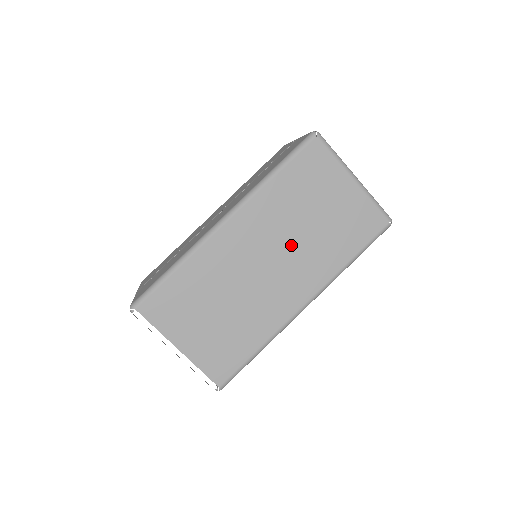
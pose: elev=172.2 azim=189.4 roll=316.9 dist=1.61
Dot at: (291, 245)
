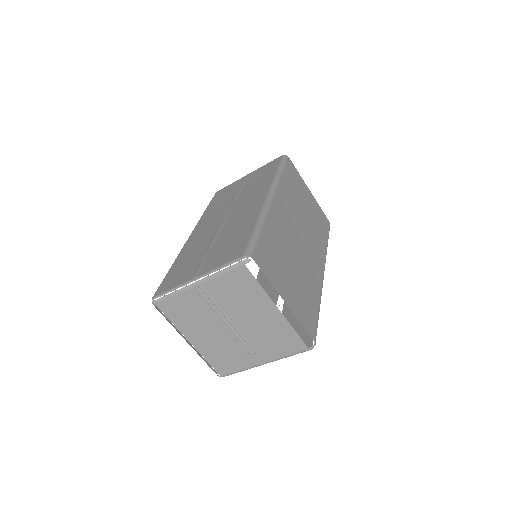
Dot at: (304, 225)
